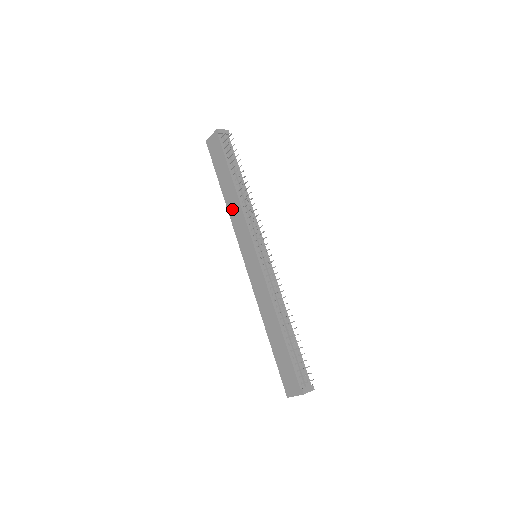
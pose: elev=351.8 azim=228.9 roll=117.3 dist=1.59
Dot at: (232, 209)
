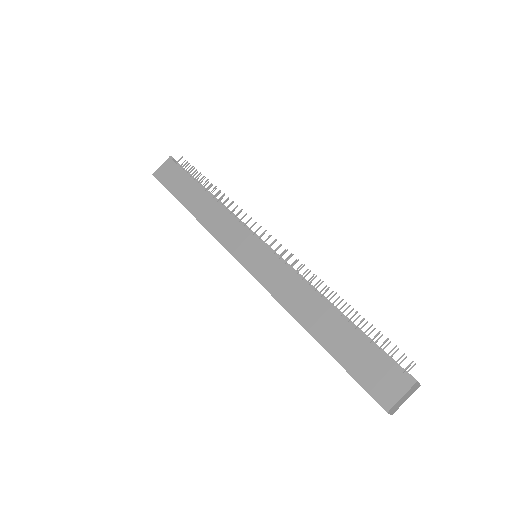
Dot at: (208, 217)
